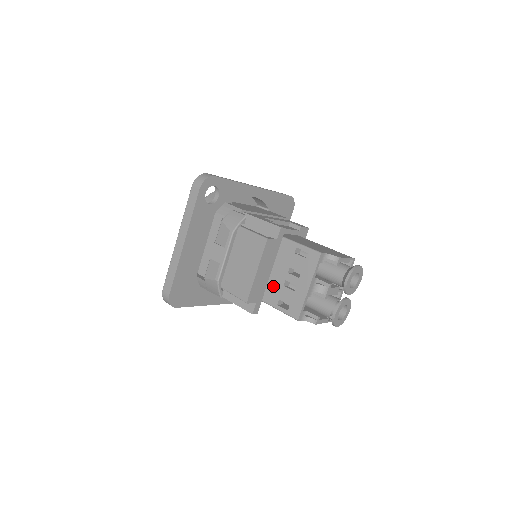
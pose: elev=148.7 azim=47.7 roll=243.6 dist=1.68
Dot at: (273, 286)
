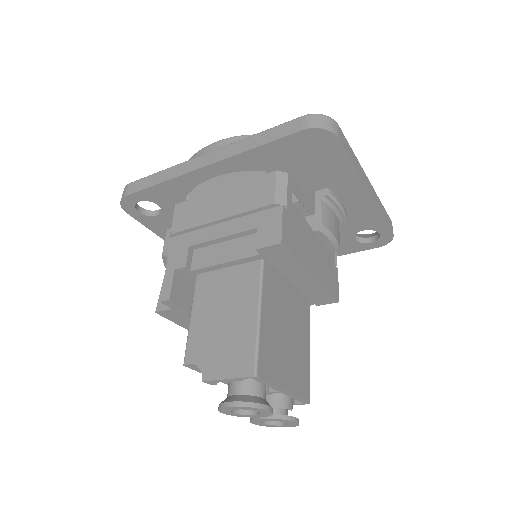
Dot at: occluded
